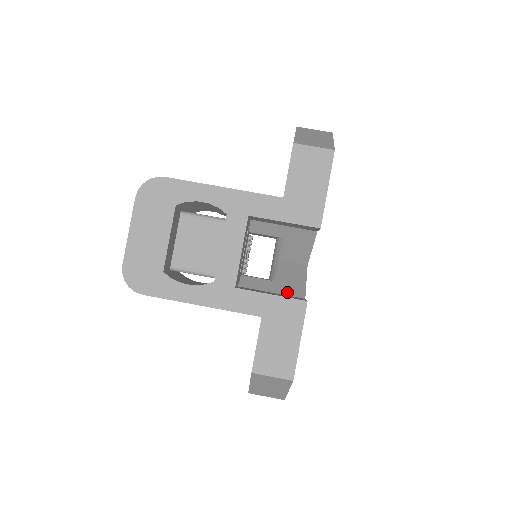
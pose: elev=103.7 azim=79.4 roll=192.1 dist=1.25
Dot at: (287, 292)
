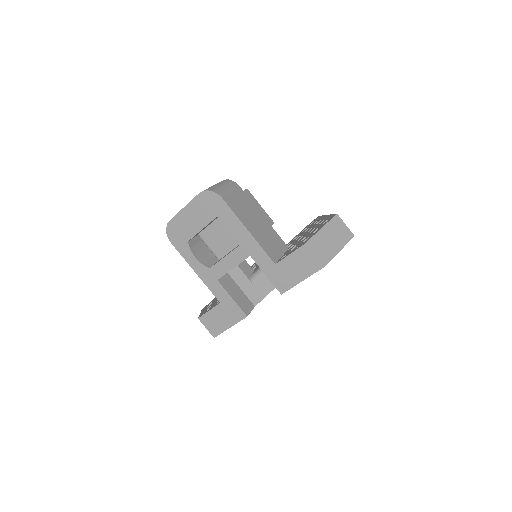
Dot at: (250, 295)
